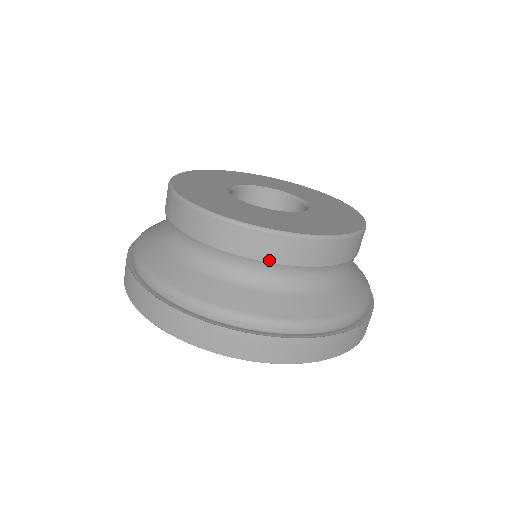
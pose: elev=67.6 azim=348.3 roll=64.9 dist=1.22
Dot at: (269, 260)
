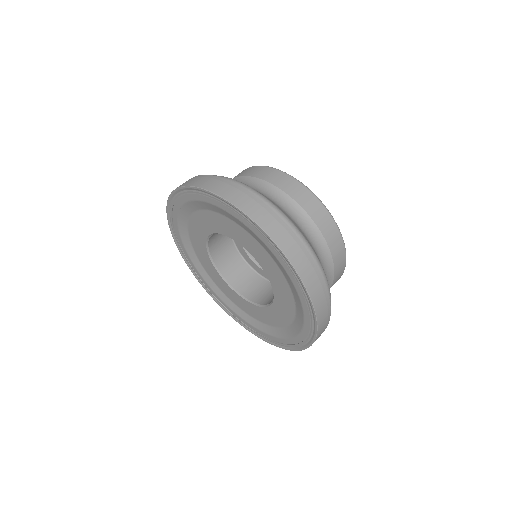
Dot at: occluded
